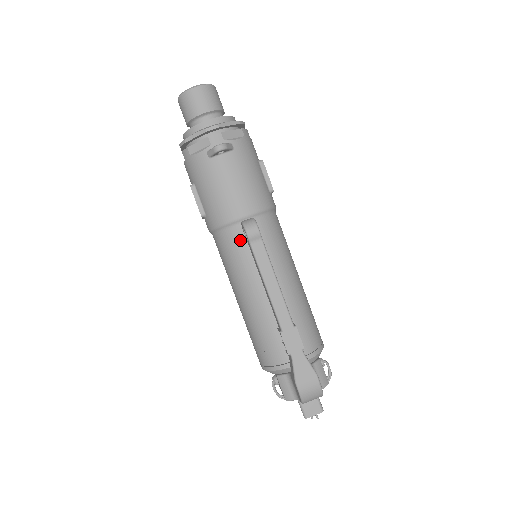
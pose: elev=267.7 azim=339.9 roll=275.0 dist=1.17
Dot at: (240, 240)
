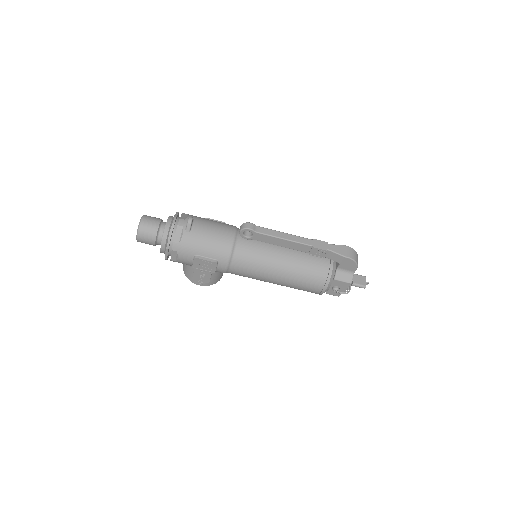
Dot at: (246, 246)
